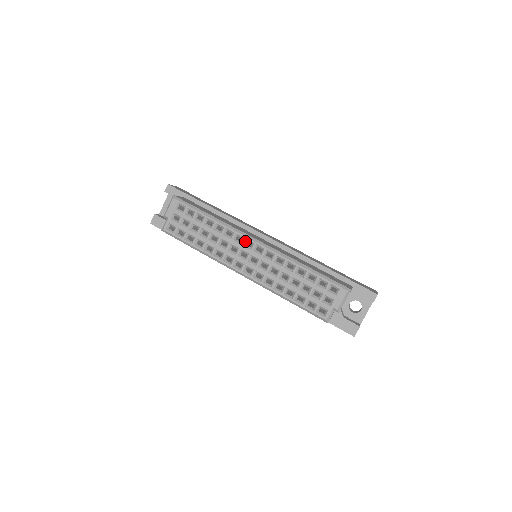
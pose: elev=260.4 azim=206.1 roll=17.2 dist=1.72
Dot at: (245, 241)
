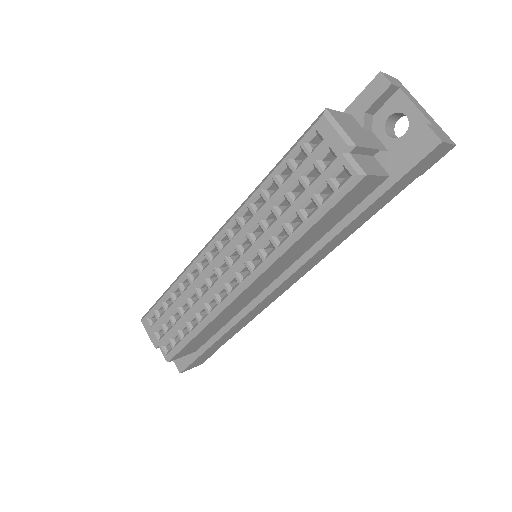
Dot at: (208, 255)
